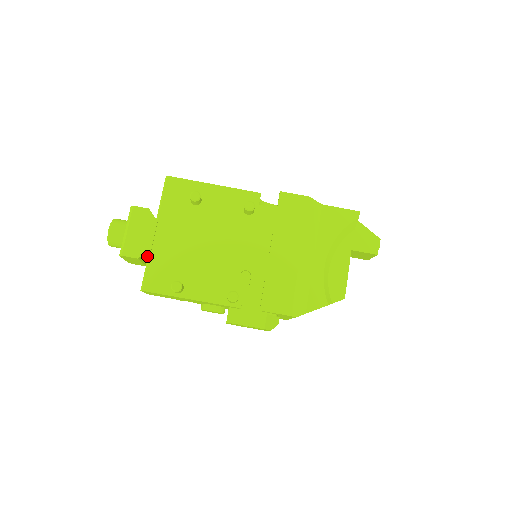
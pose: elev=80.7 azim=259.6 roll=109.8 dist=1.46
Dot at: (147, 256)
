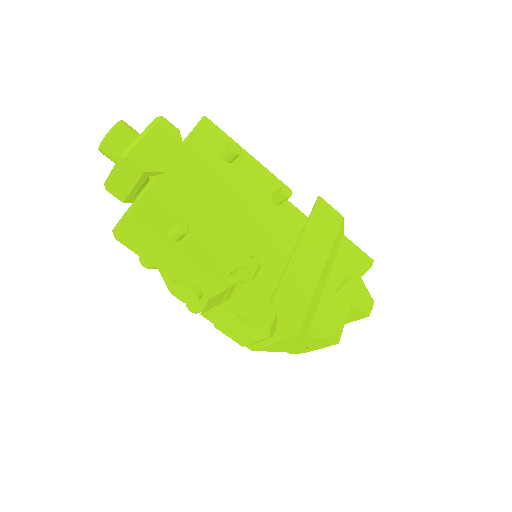
Dot at: (143, 183)
